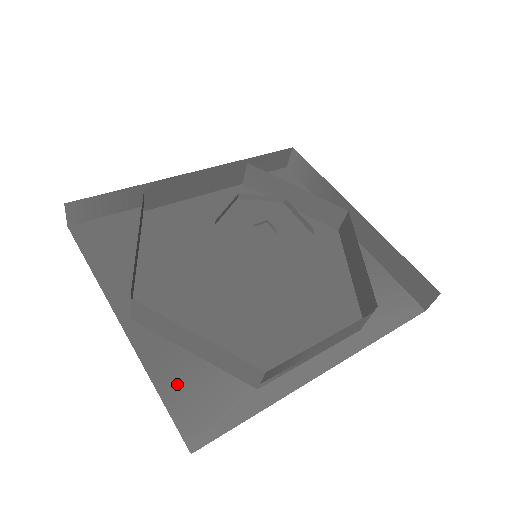
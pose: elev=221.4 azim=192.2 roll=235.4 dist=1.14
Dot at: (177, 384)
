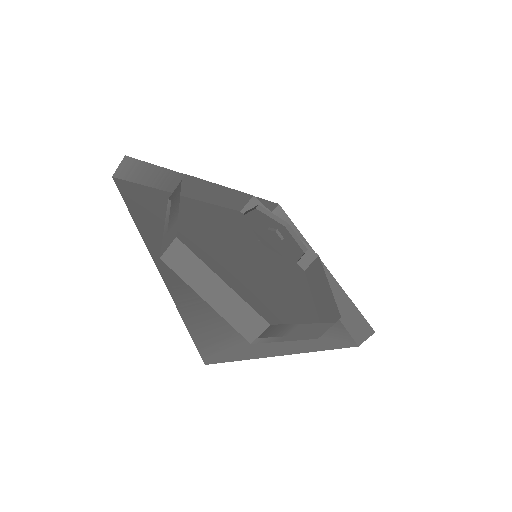
Dot at: (194, 315)
